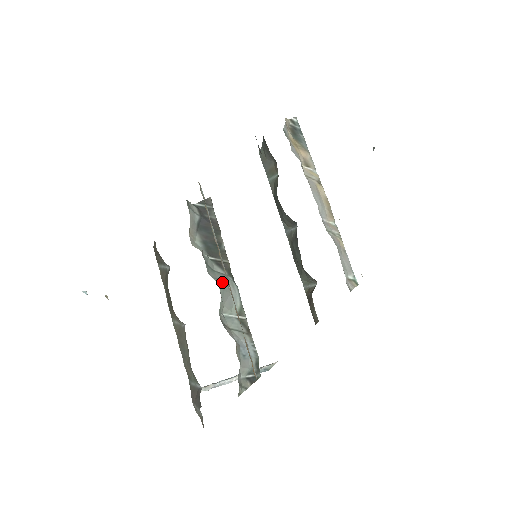
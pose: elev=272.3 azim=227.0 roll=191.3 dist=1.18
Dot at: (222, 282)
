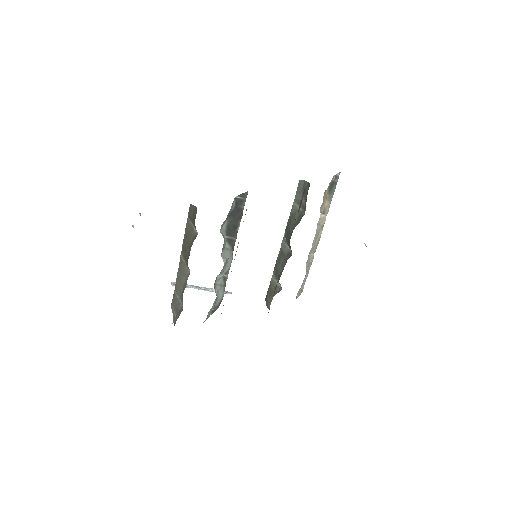
Dot at: (227, 260)
